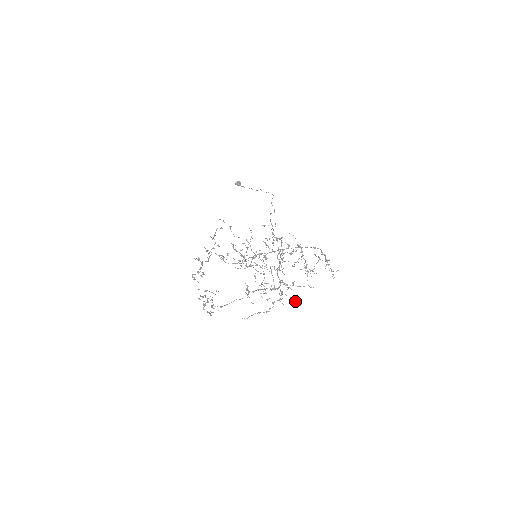
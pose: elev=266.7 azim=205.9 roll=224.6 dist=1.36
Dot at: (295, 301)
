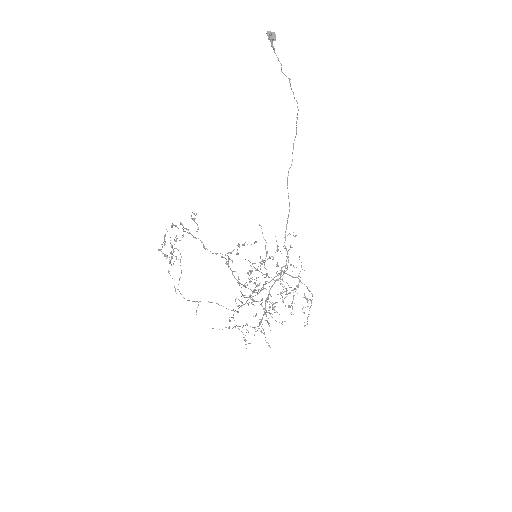
Dot at: (265, 337)
